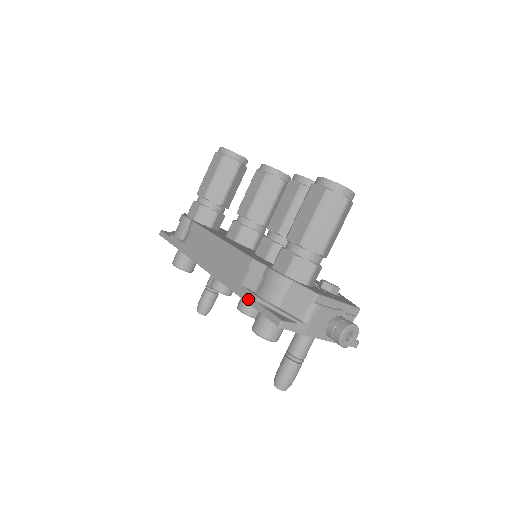
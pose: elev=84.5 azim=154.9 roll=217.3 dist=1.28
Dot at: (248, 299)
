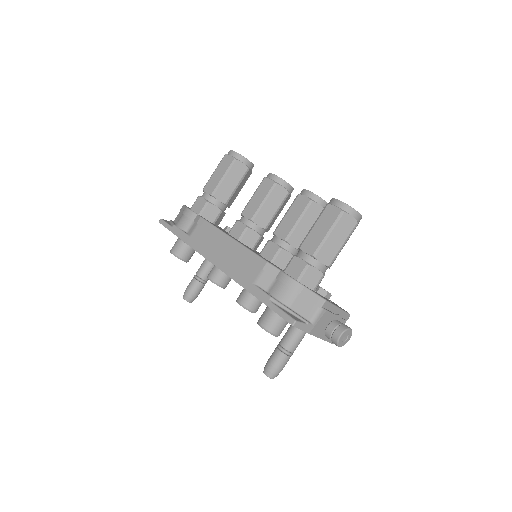
Dot at: (261, 297)
